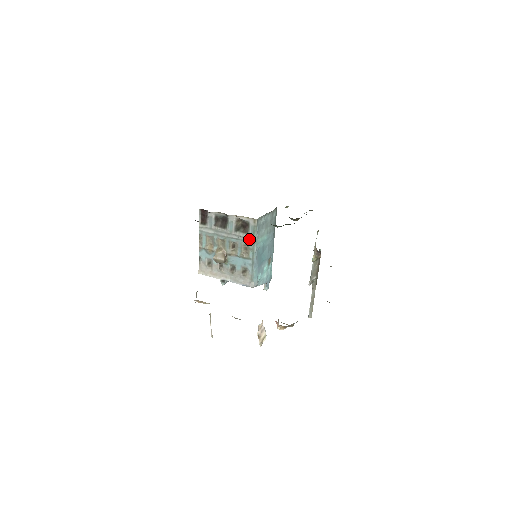
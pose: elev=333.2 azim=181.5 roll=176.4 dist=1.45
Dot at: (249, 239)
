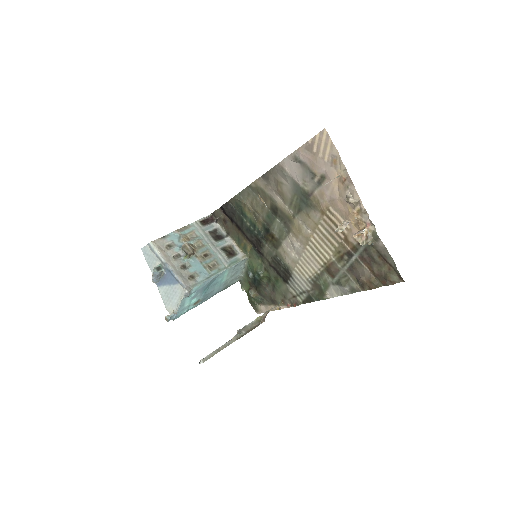
Dot at: (226, 262)
